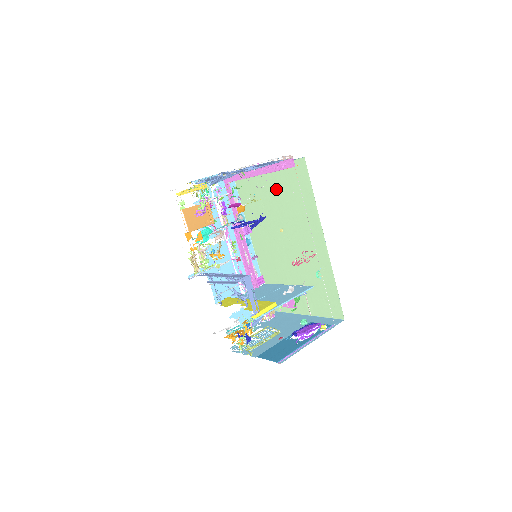
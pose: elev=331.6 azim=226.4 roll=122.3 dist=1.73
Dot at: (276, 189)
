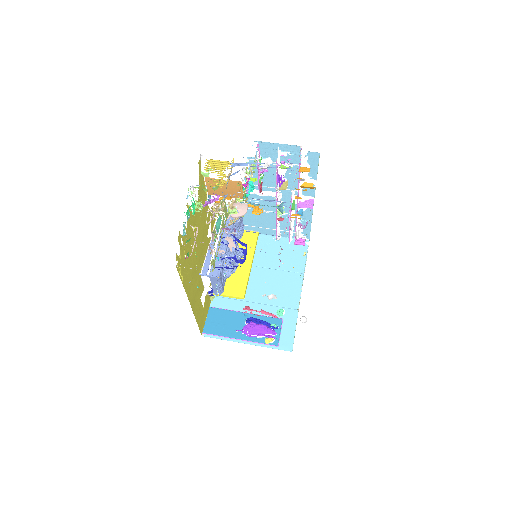
Dot at: occluded
